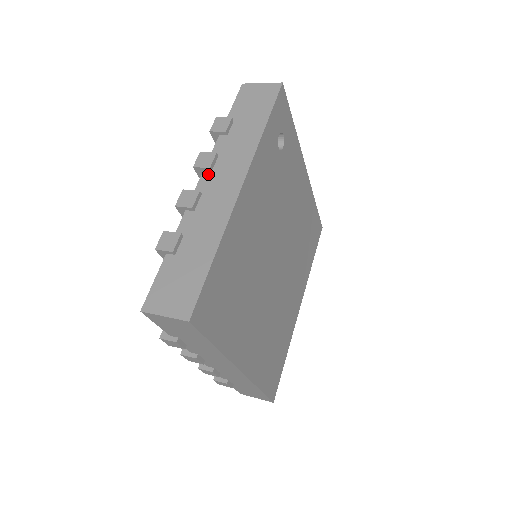
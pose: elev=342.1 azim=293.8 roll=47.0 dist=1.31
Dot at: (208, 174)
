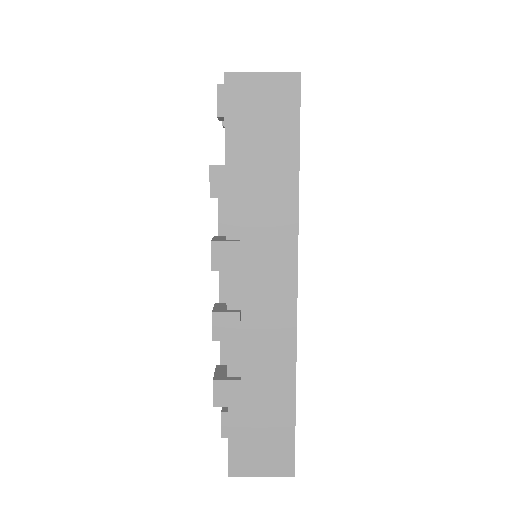
Dot at: occluded
